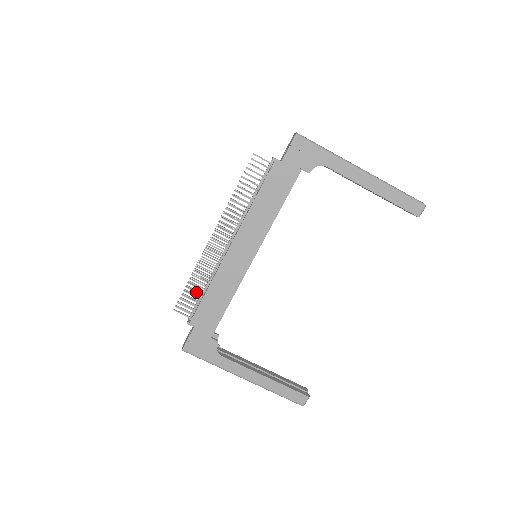
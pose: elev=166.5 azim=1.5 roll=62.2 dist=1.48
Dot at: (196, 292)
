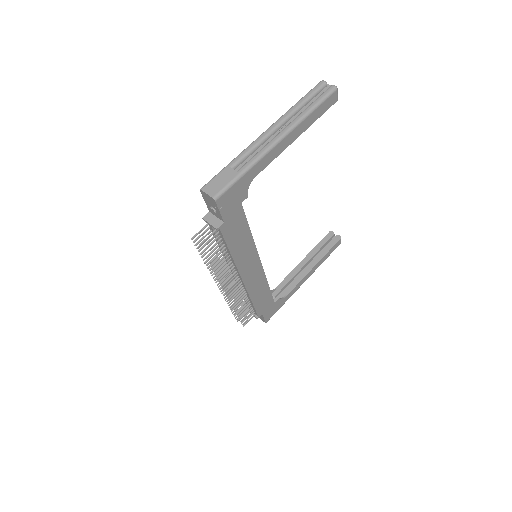
Dot at: (241, 305)
